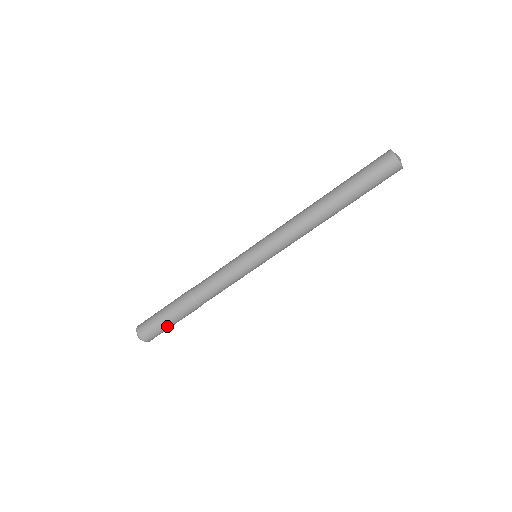
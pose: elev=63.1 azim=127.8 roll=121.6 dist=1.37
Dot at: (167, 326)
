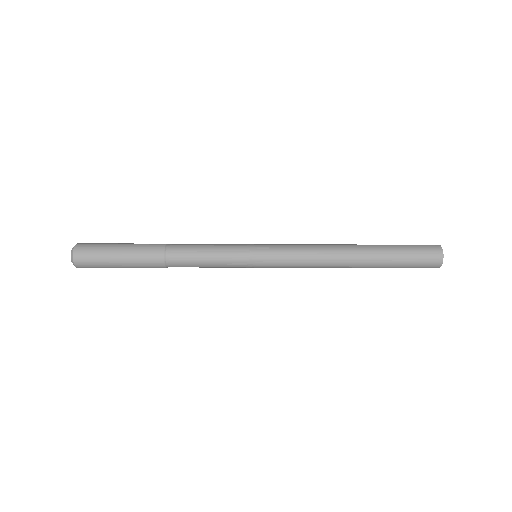
Dot at: (116, 267)
